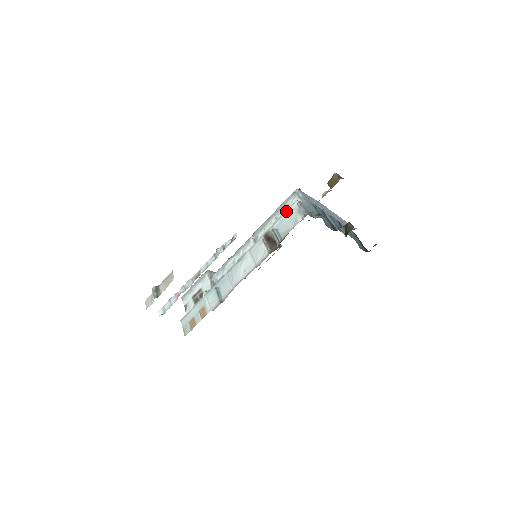
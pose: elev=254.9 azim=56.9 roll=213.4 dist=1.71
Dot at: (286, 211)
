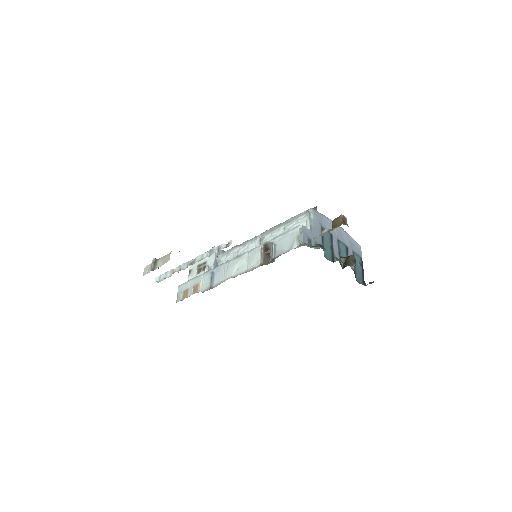
Dot at: (289, 231)
